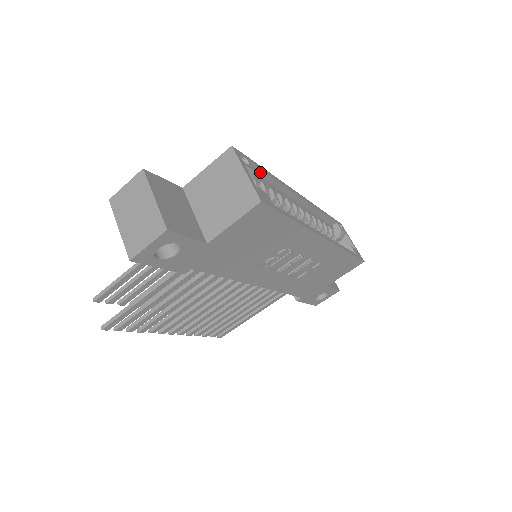
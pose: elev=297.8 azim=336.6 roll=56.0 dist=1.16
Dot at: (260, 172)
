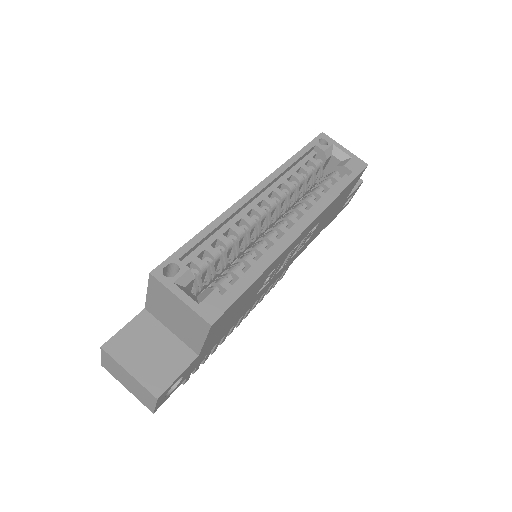
Dot at: (196, 246)
